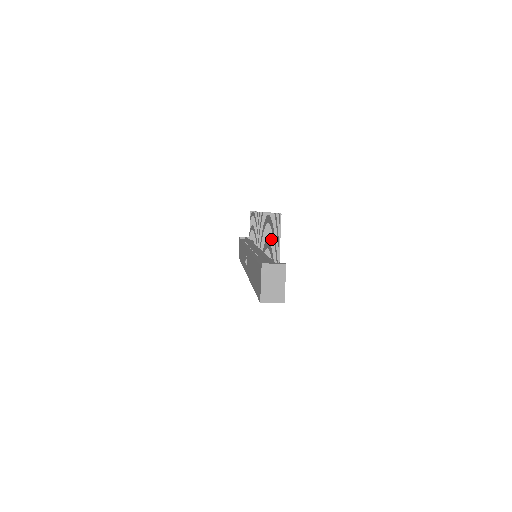
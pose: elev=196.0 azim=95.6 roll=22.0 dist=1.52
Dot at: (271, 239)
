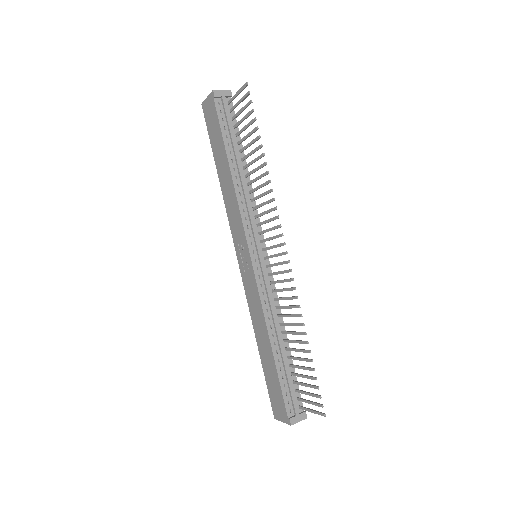
Dot at: occluded
